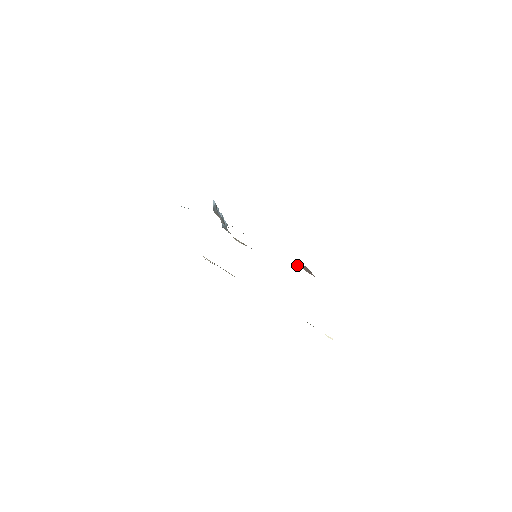
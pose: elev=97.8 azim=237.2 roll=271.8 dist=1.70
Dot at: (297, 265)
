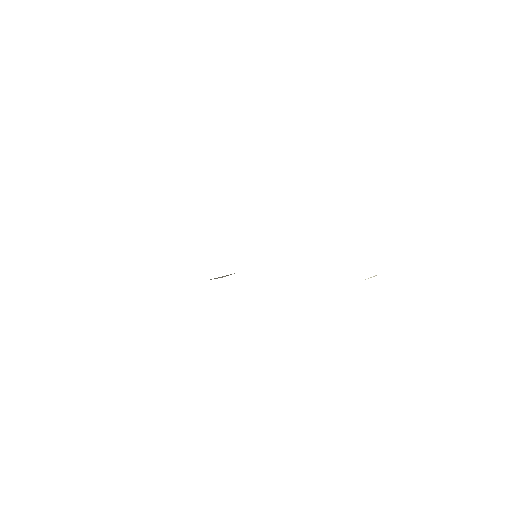
Dot at: occluded
